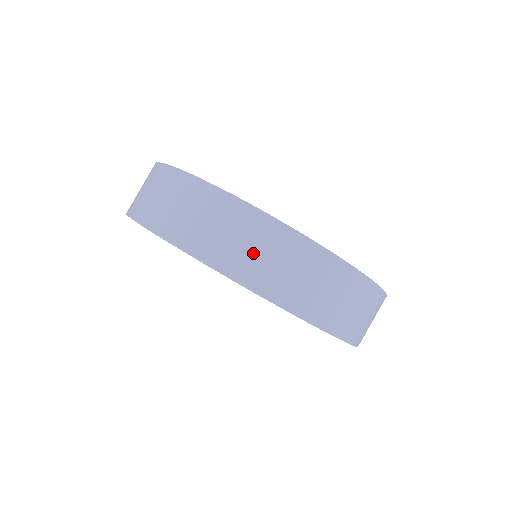
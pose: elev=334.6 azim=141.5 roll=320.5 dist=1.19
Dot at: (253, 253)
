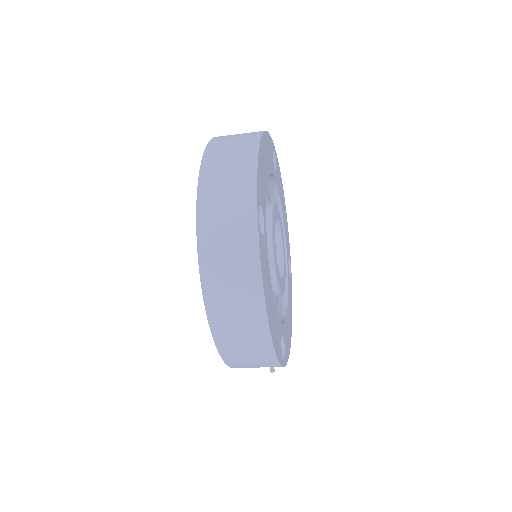
Dot at: (232, 139)
